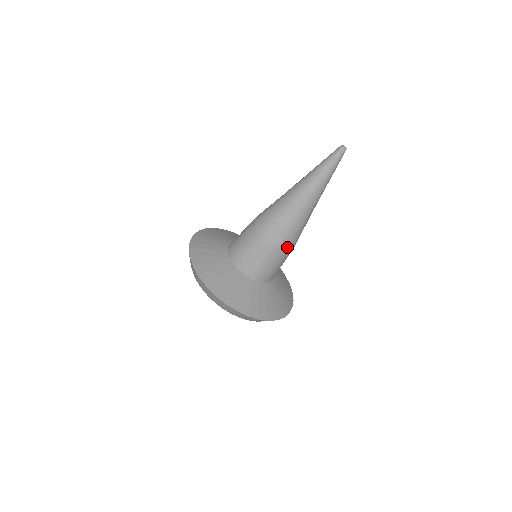
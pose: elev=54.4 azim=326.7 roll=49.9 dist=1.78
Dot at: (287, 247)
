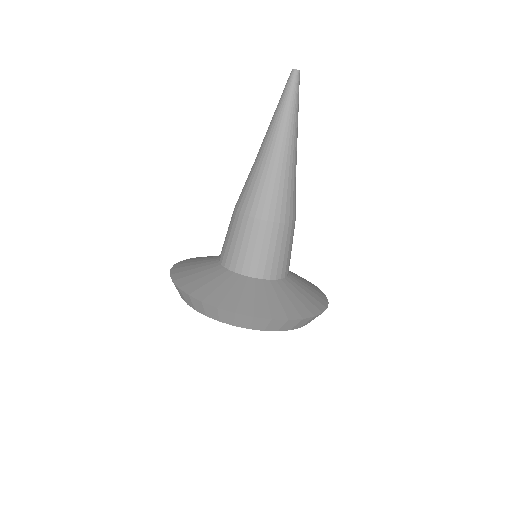
Dot at: (262, 215)
